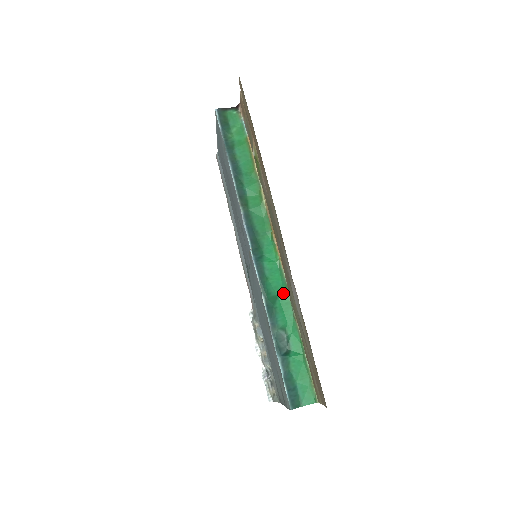
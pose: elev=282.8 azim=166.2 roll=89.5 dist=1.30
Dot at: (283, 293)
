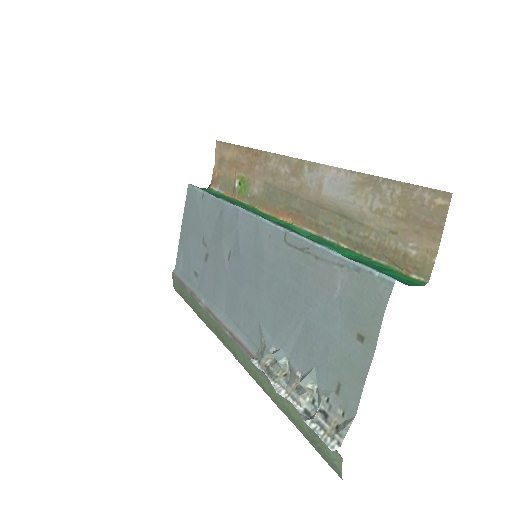
Dot at: (310, 236)
